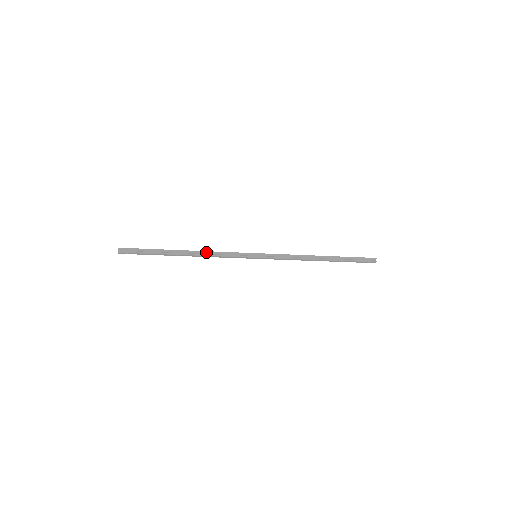
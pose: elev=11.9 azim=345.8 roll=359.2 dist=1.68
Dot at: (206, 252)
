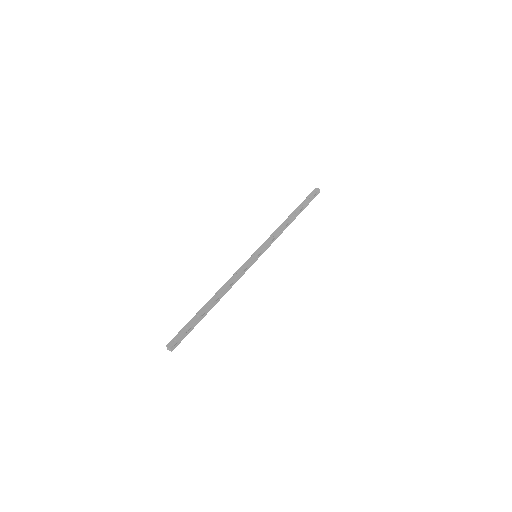
Dot at: (228, 287)
